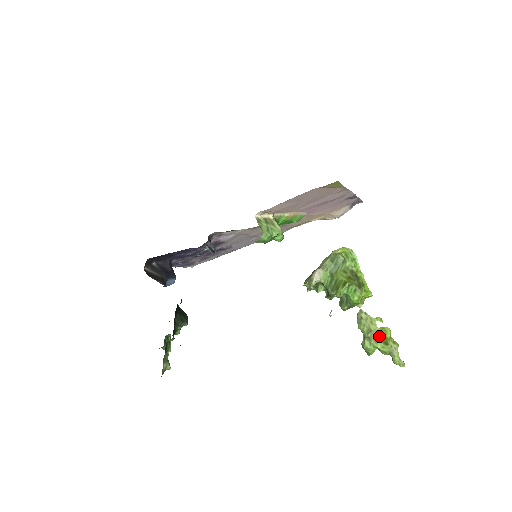
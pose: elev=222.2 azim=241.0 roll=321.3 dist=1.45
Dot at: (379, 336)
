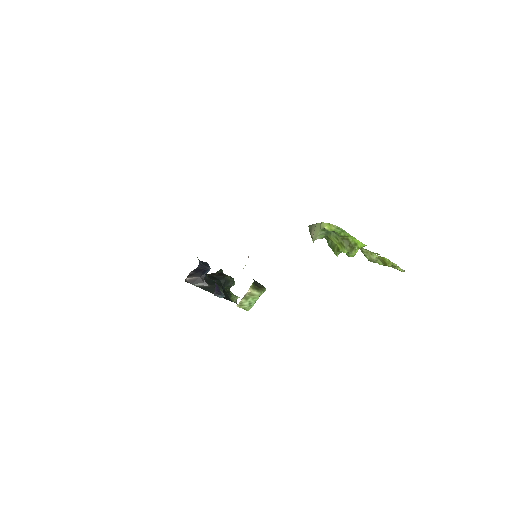
Dot at: (380, 260)
